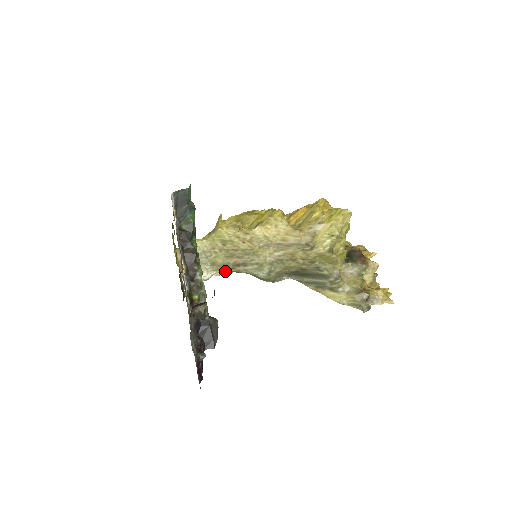
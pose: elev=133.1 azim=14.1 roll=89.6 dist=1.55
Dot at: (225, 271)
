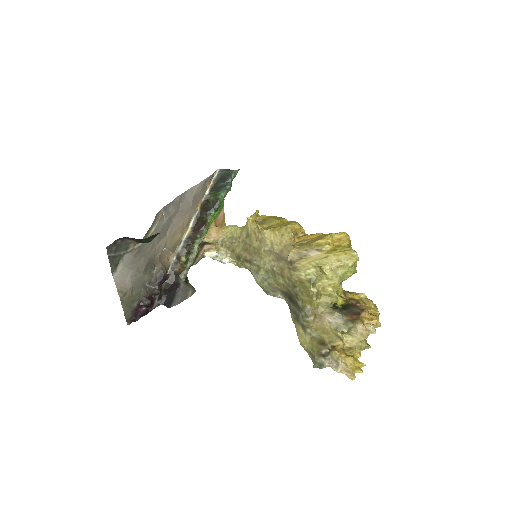
Dot at: (239, 263)
